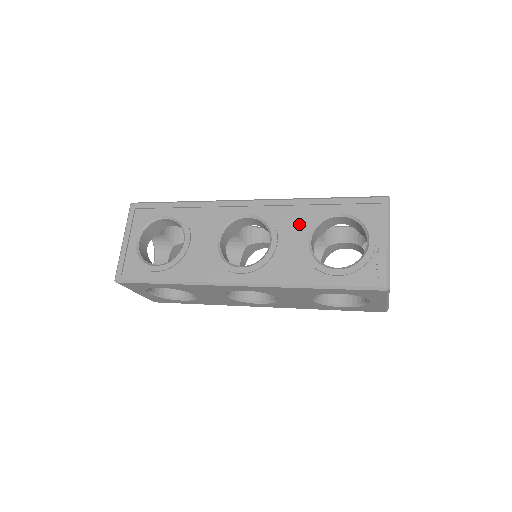
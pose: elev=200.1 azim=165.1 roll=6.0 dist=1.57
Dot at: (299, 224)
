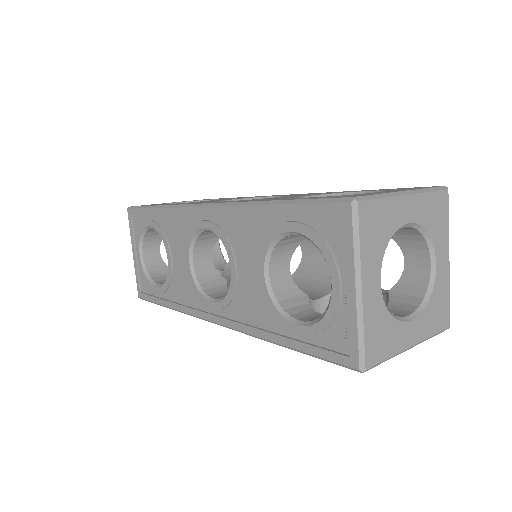
Dot at: (253, 245)
